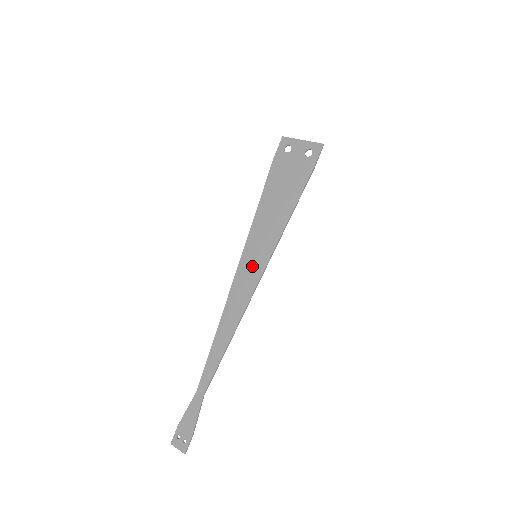
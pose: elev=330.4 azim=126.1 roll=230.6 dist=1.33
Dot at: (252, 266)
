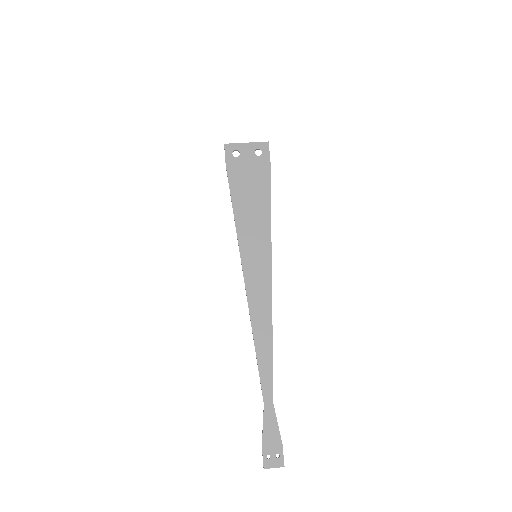
Dot at: (258, 266)
